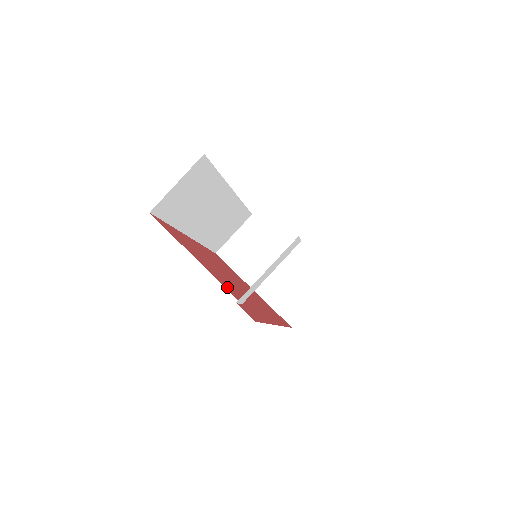
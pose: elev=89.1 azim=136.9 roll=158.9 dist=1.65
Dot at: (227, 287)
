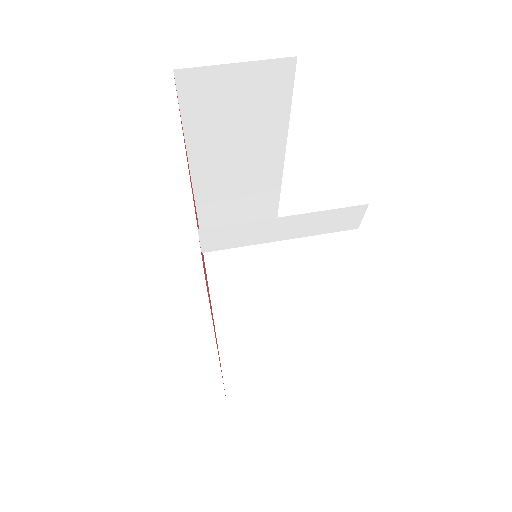
Dot at: occluded
